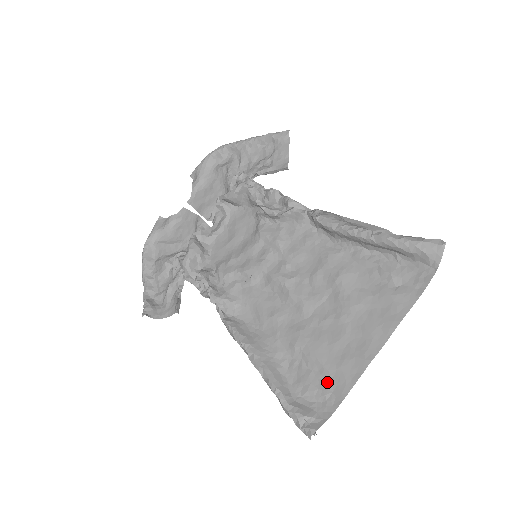
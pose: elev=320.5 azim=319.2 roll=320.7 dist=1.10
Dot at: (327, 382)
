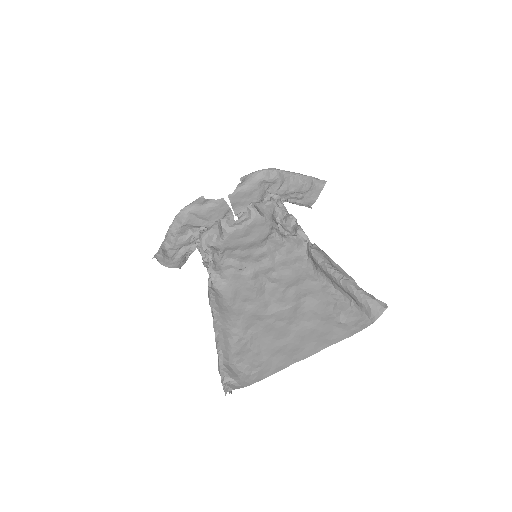
Dot at: (258, 363)
